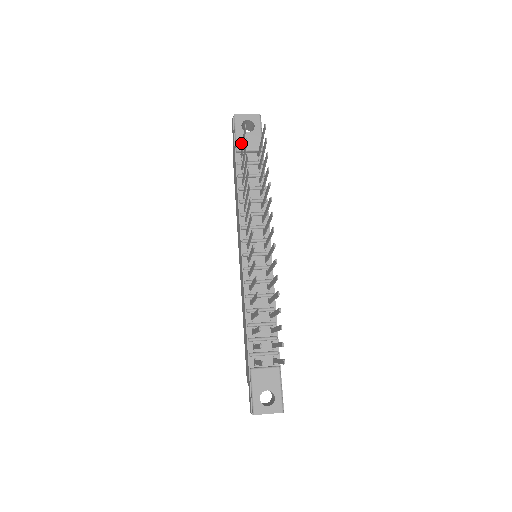
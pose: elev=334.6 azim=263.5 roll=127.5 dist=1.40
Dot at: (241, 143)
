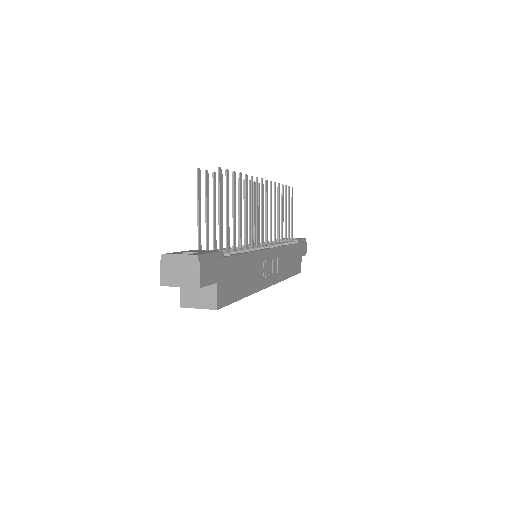
Dot at: occluded
